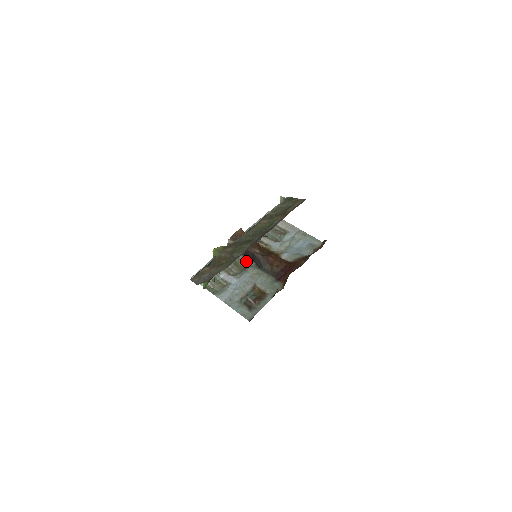
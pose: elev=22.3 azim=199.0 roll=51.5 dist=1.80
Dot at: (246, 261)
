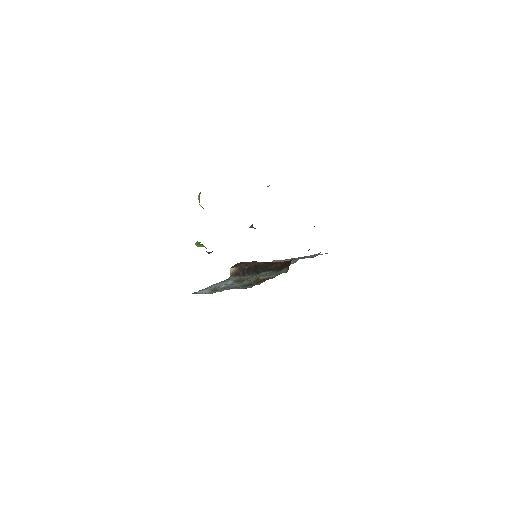
Dot at: (249, 277)
